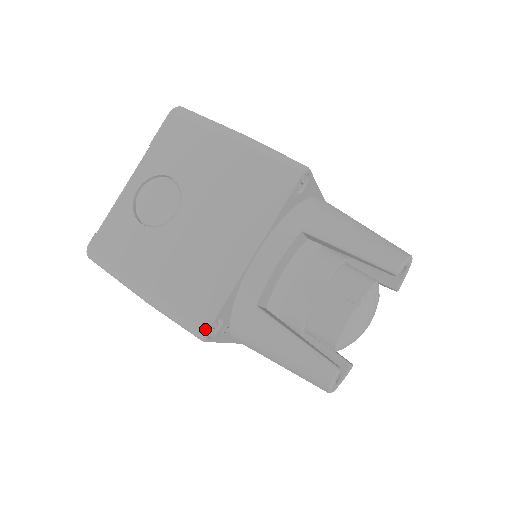
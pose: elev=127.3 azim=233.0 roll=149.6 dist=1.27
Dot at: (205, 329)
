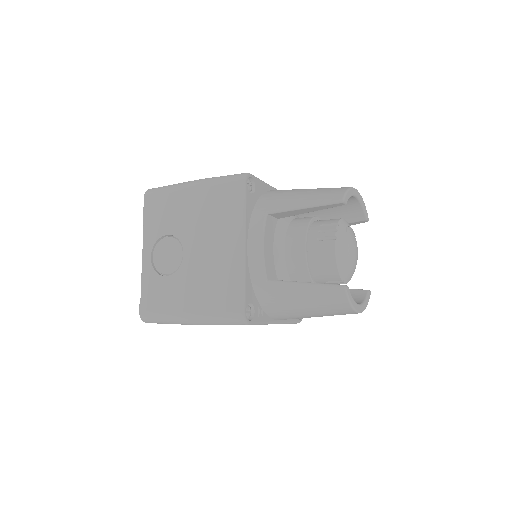
Dot at: (242, 314)
